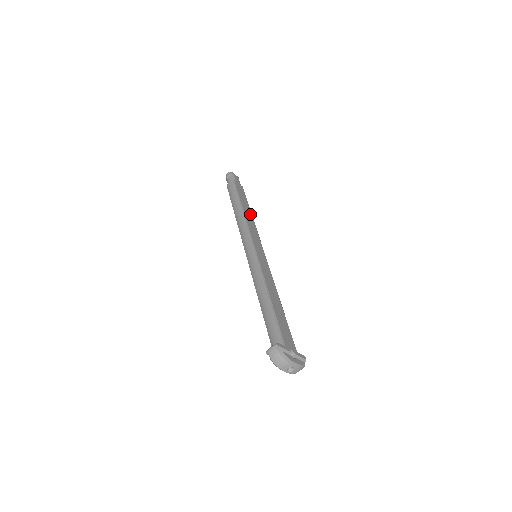
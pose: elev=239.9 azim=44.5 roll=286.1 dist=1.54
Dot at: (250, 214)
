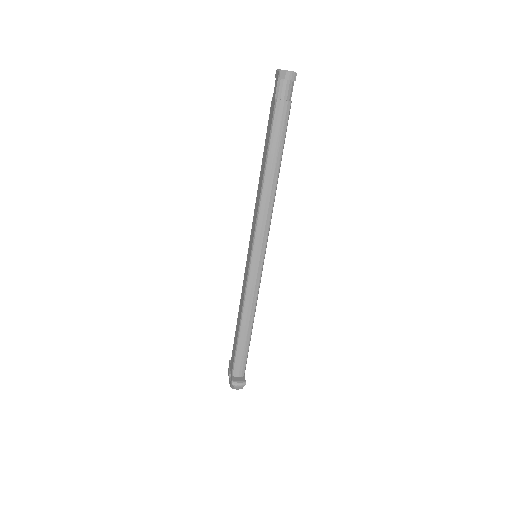
Dot at: occluded
